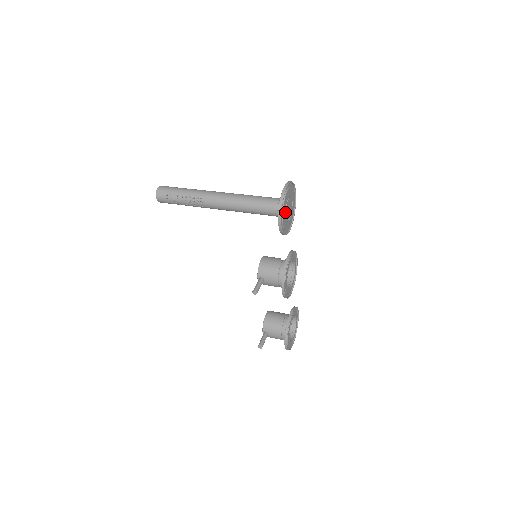
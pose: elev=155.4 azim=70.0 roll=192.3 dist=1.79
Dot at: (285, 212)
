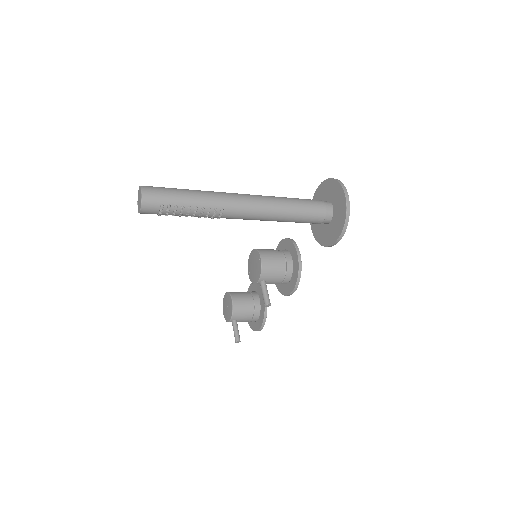
Dot at: (334, 222)
